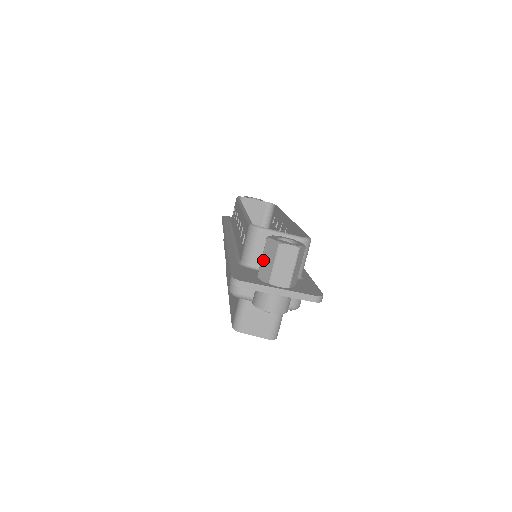
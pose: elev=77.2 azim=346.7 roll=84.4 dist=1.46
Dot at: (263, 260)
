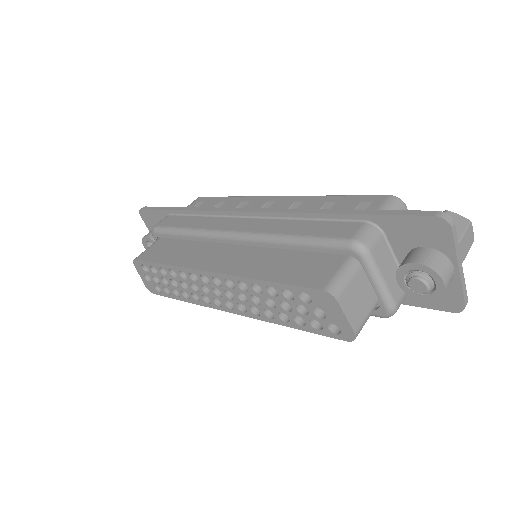
Dot at: occluded
